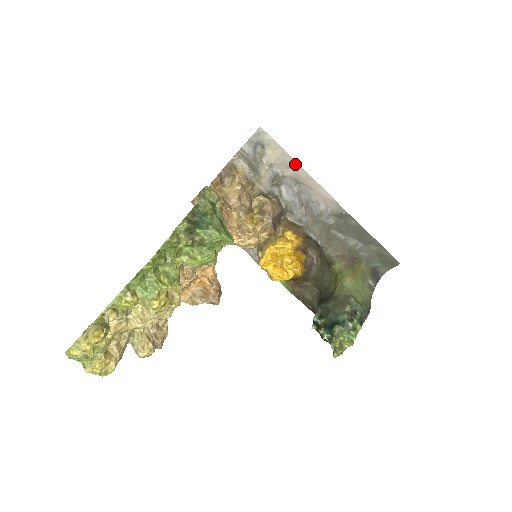
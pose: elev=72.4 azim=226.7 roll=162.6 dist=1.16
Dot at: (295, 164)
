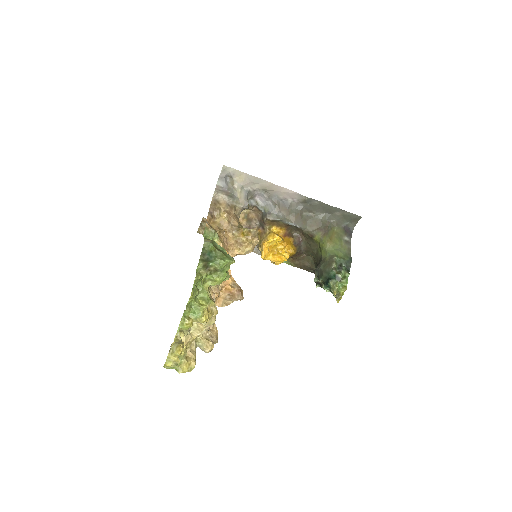
Dot at: (258, 180)
